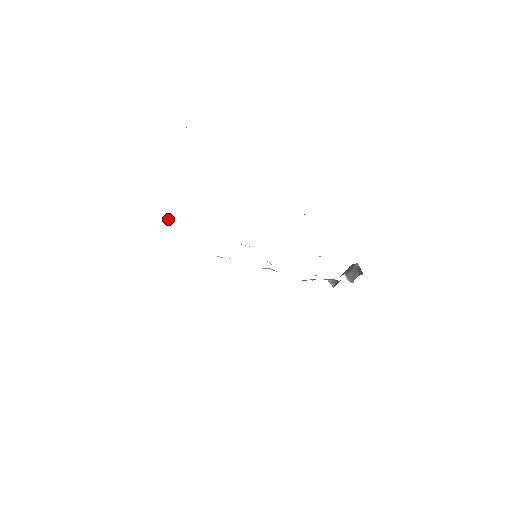
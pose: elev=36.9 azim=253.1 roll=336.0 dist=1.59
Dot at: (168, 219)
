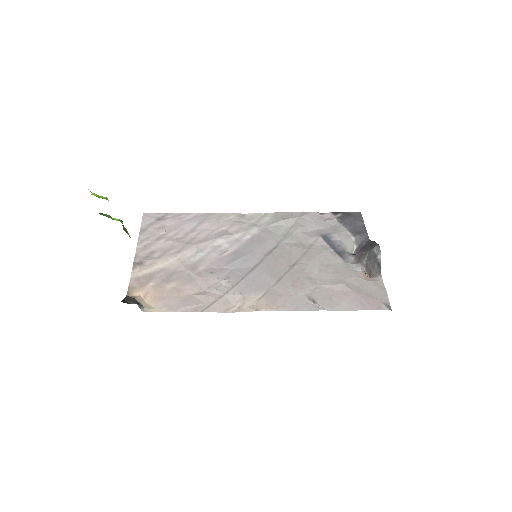
Dot at: occluded
